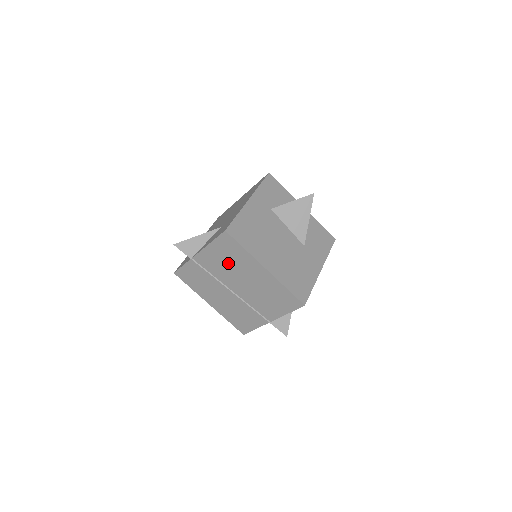
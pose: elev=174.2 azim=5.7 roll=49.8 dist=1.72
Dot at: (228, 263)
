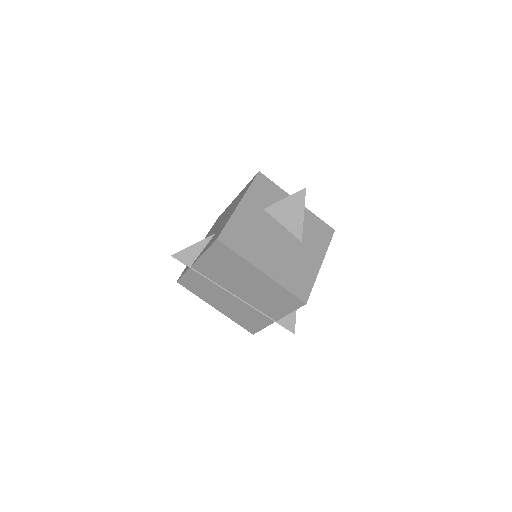
Dot at: (225, 269)
